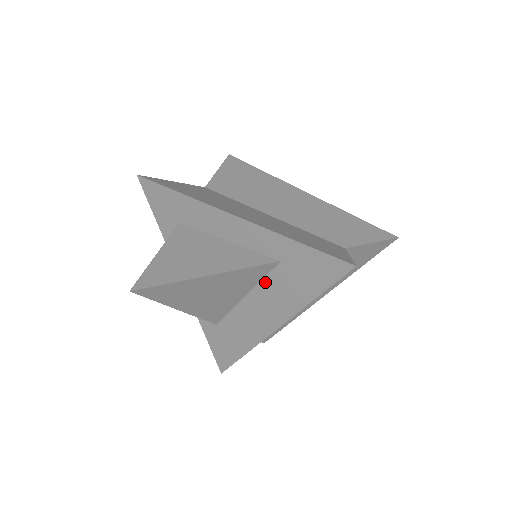
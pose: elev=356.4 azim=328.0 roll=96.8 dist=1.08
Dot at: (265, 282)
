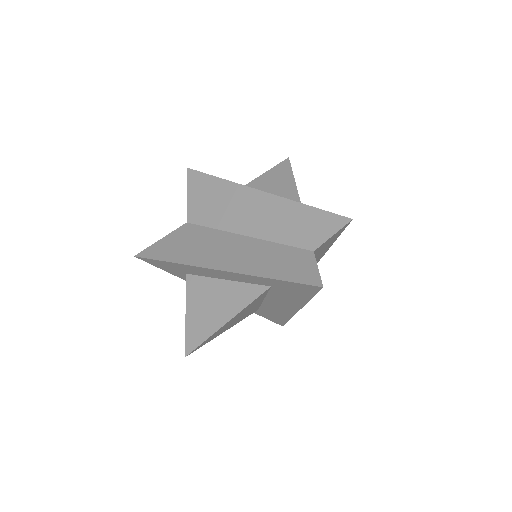
Dot at: (270, 294)
